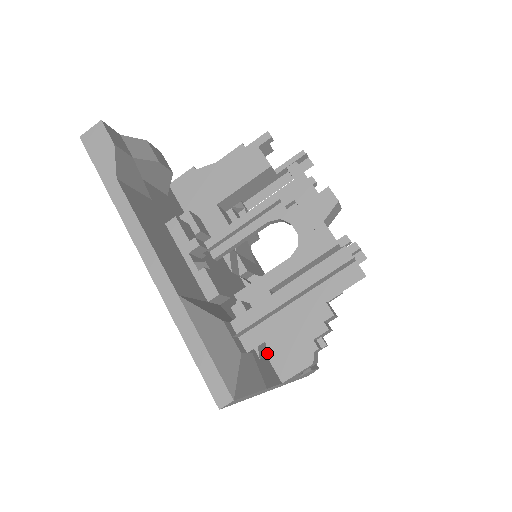
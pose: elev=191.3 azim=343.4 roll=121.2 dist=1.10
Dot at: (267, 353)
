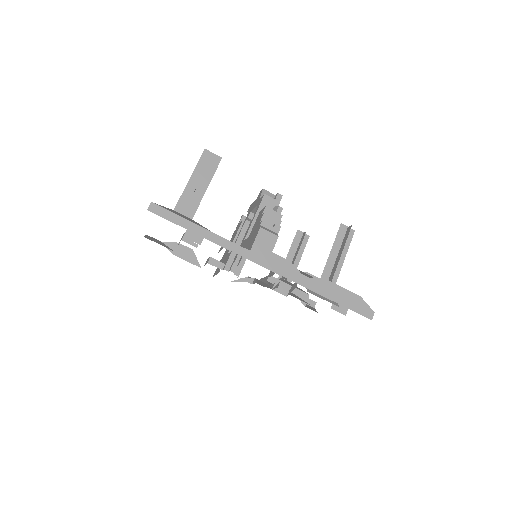
Dot at: occluded
